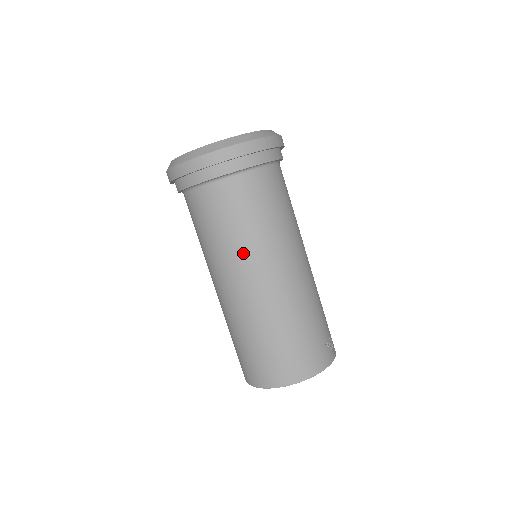
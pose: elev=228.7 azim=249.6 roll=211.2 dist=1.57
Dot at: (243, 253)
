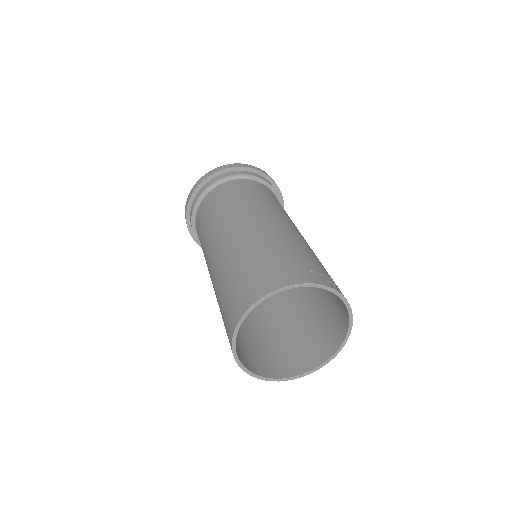
Dot at: (219, 222)
